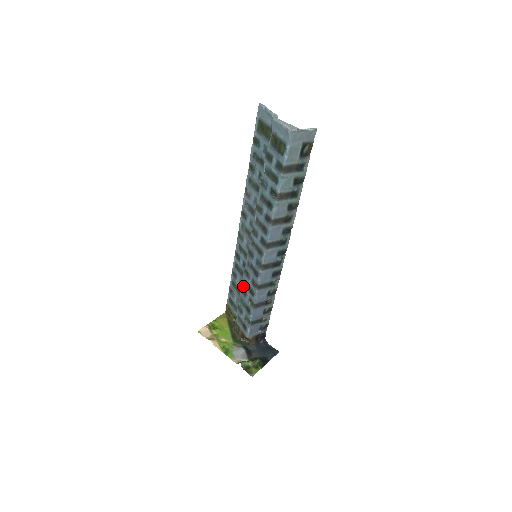
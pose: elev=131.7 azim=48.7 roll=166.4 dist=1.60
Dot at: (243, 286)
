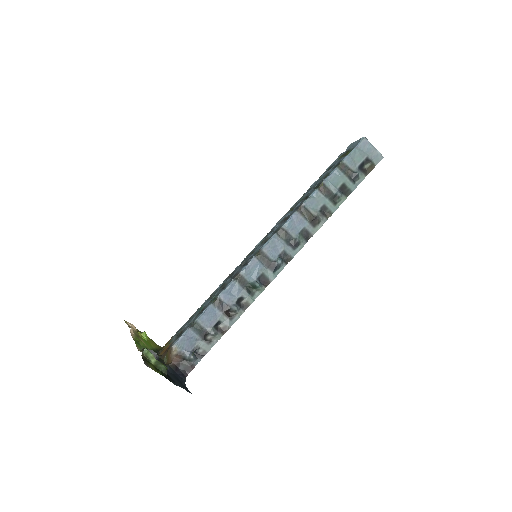
Dot at: (216, 290)
